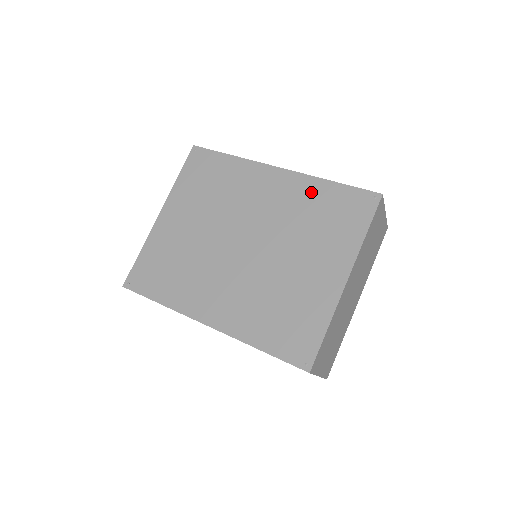
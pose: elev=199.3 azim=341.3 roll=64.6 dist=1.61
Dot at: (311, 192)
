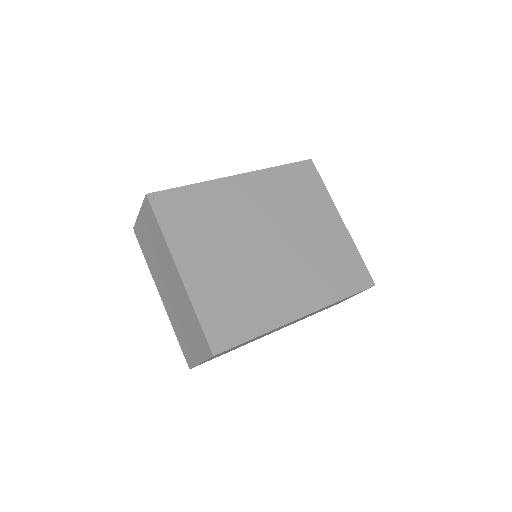
Dot at: (275, 180)
